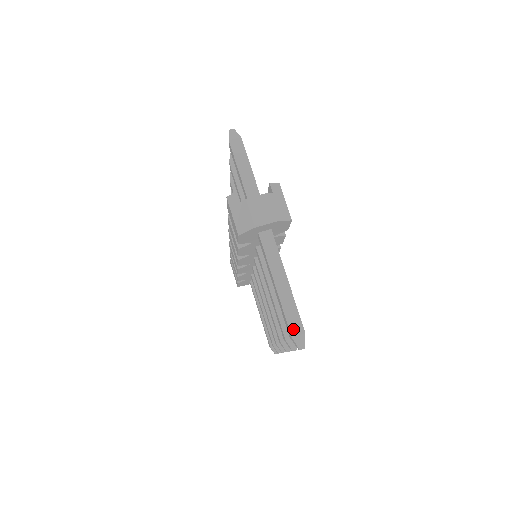
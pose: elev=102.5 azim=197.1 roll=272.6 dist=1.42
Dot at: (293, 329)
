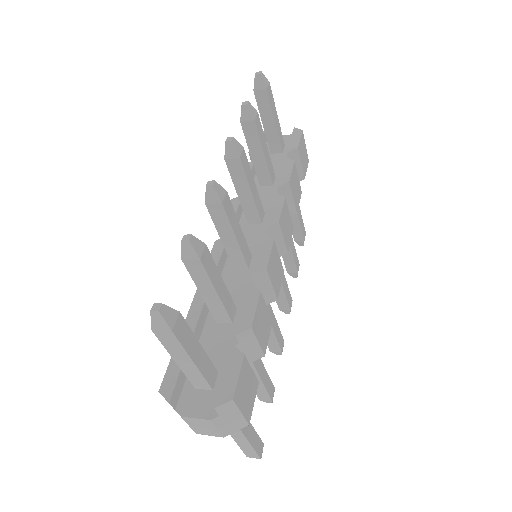
Dot at: (248, 455)
